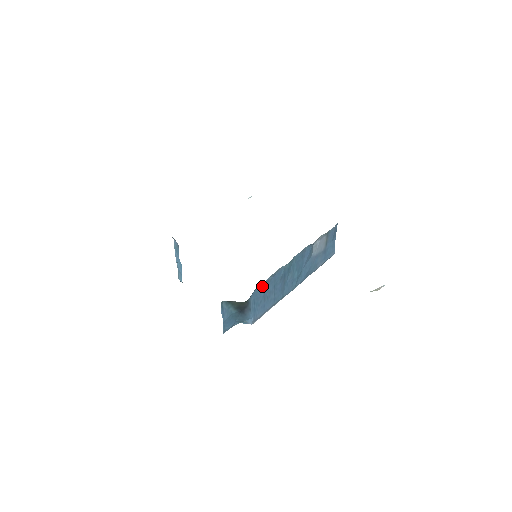
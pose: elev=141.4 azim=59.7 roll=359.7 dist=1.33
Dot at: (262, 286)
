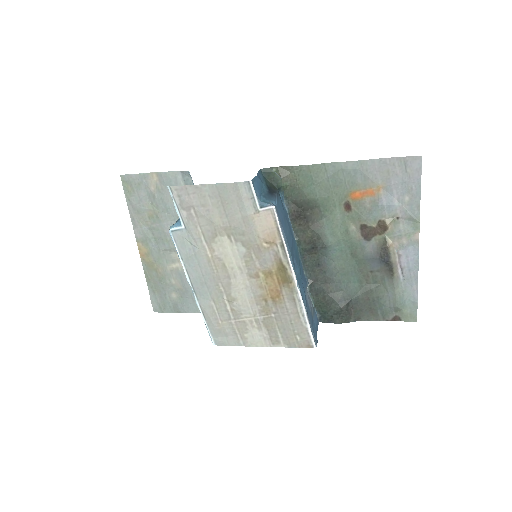
Dot at: (285, 210)
